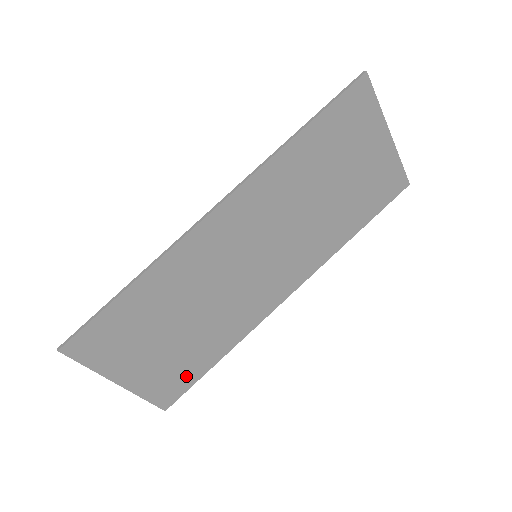
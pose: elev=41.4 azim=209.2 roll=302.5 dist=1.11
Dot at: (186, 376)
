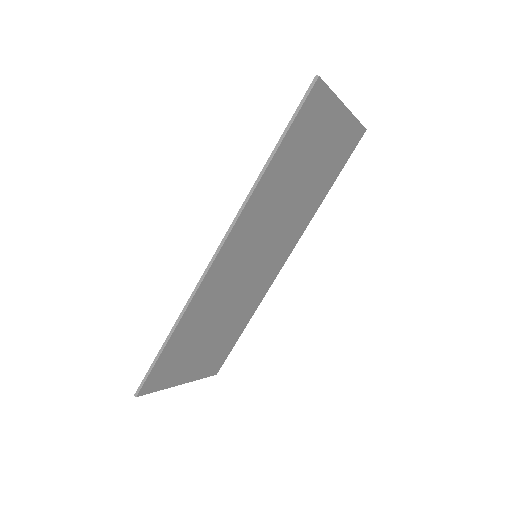
Dot at: (225, 350)
